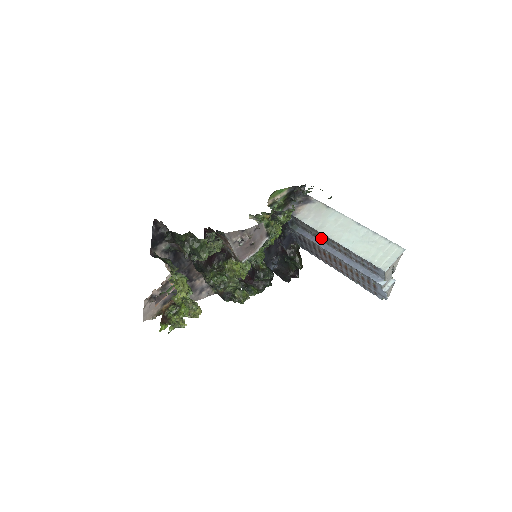
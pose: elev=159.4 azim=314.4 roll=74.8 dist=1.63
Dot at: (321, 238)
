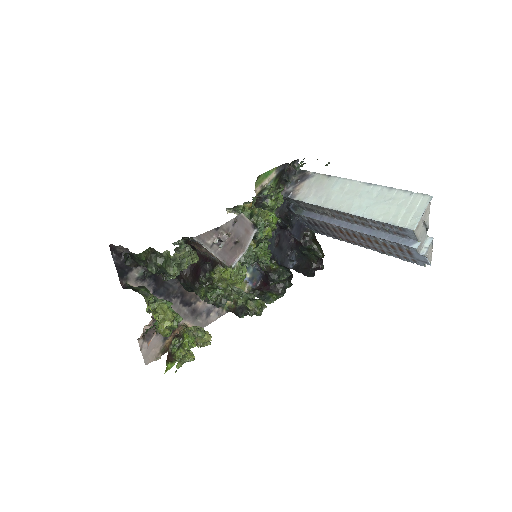
Dot at: (331, 214)
